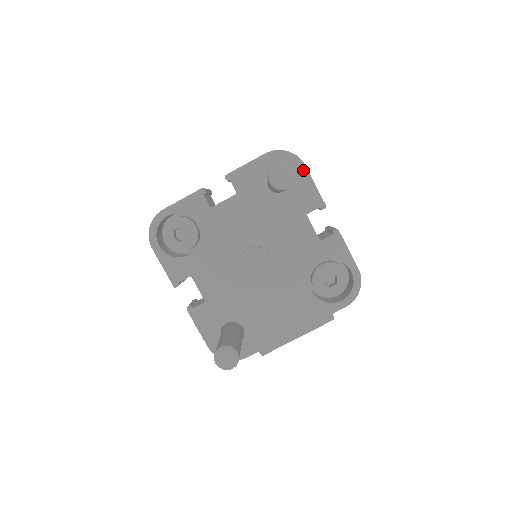
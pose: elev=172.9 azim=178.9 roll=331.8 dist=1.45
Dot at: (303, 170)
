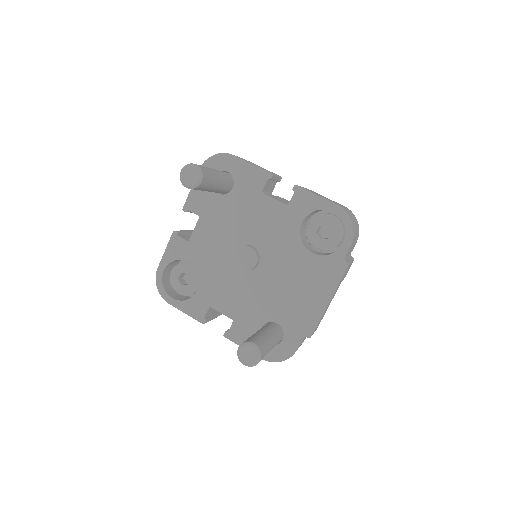
Dot at: (234, 160)
